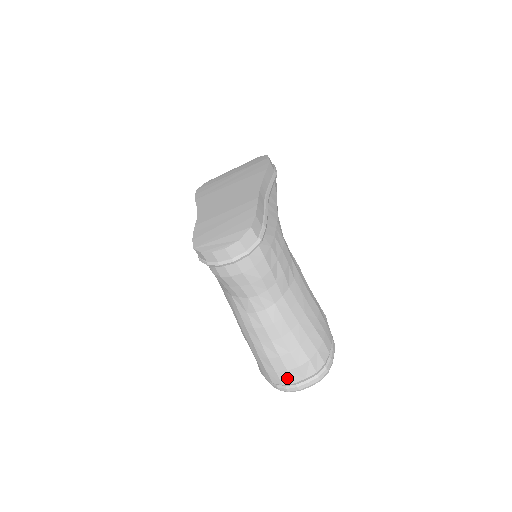
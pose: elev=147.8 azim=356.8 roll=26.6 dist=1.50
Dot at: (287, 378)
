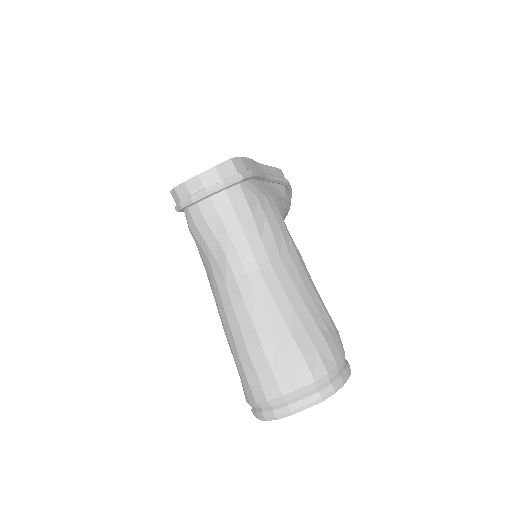
Dot at: (273, 386)
